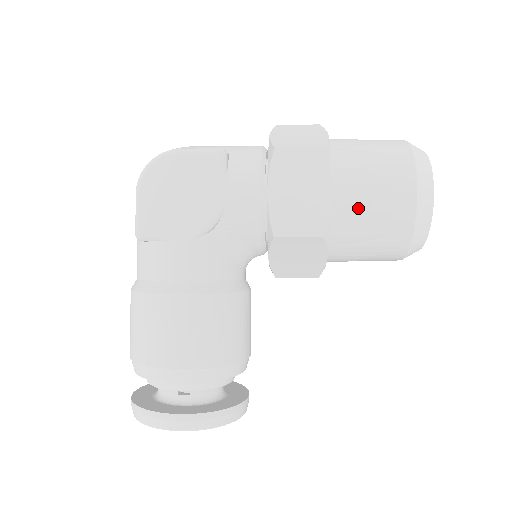
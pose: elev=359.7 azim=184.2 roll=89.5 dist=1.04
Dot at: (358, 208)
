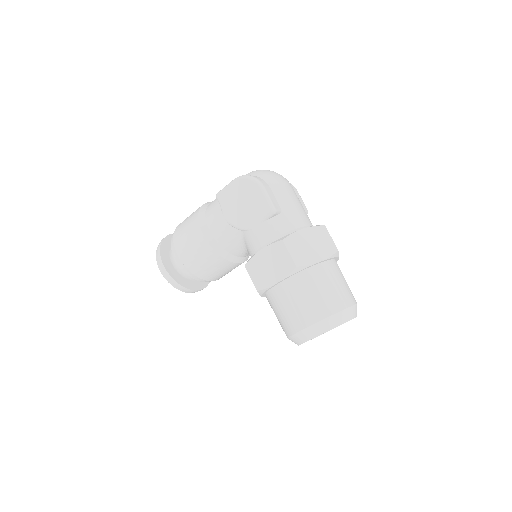
Dot at: (282, 301)
